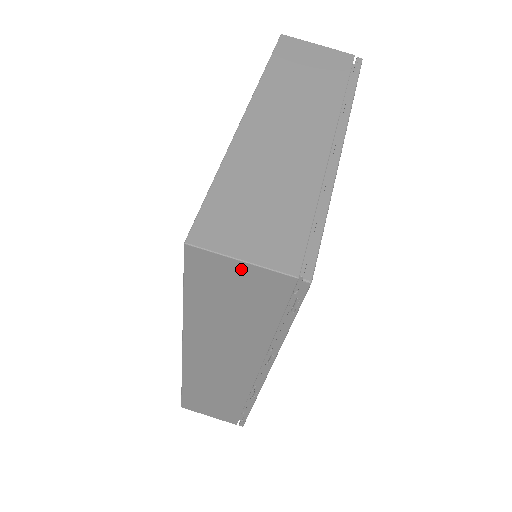
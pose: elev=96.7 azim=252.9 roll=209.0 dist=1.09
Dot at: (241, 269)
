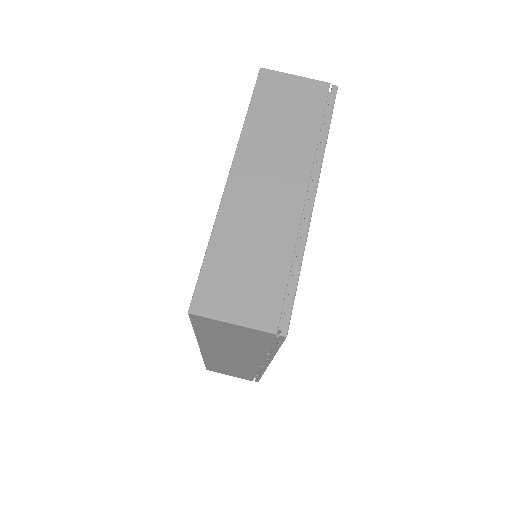
Dot at: (233, 326)
